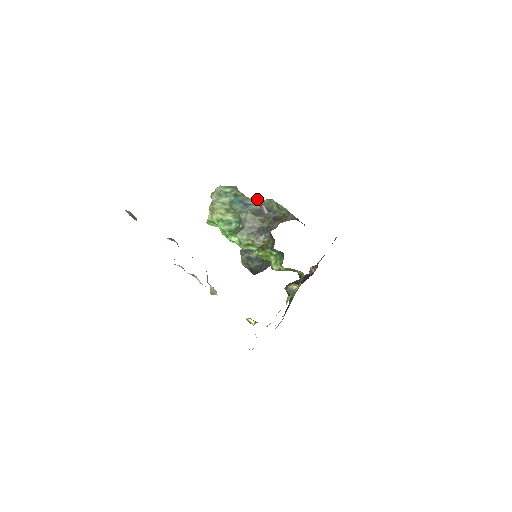
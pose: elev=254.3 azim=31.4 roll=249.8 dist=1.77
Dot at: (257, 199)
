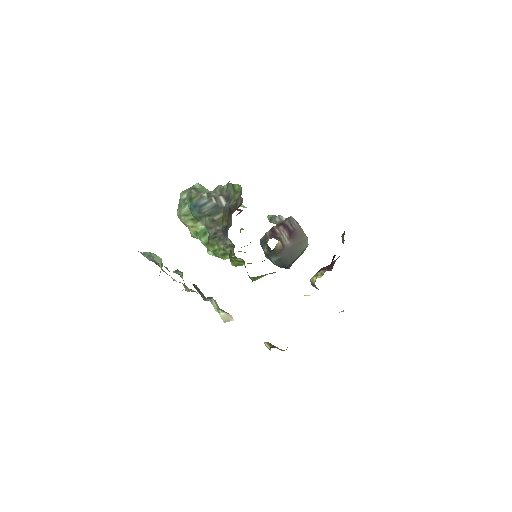
Dot at: (216, 190)
